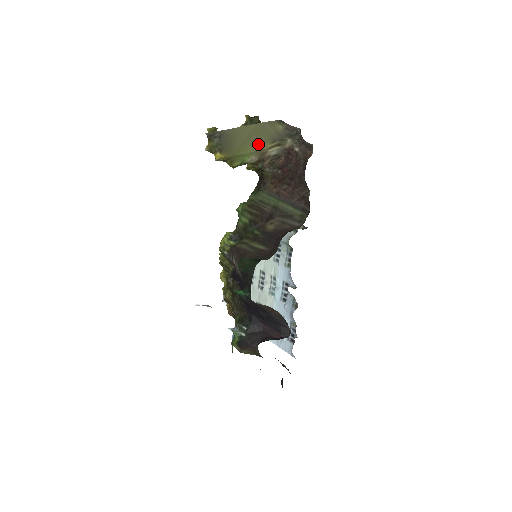
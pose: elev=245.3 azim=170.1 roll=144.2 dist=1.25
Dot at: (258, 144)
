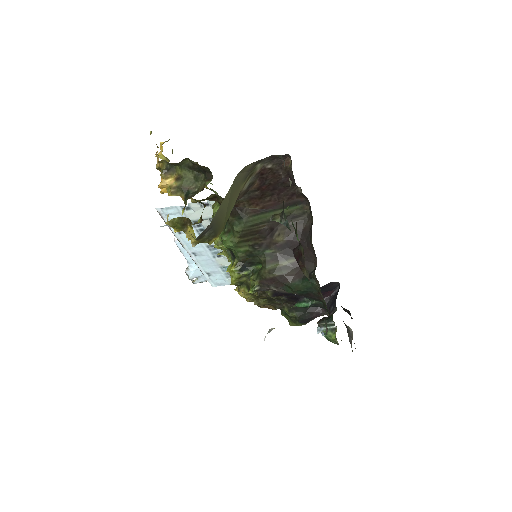
Dot at: (236, 195)
